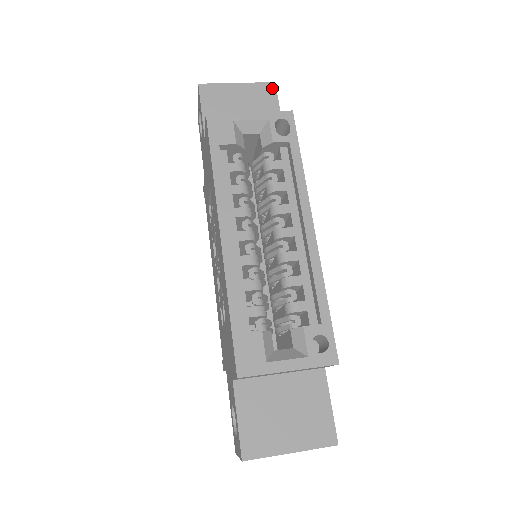
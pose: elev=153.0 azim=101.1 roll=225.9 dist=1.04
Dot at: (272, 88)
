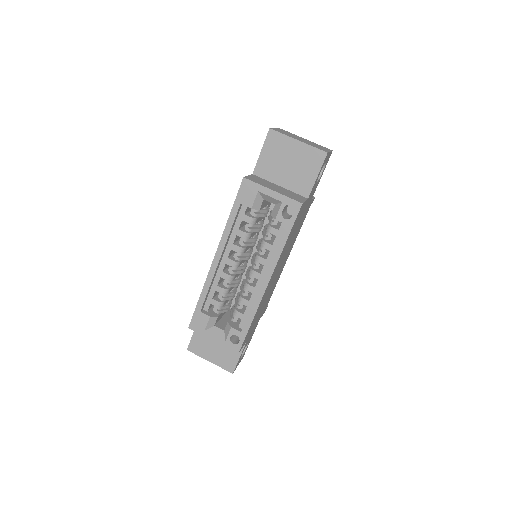
Dot at: (322, 157)
